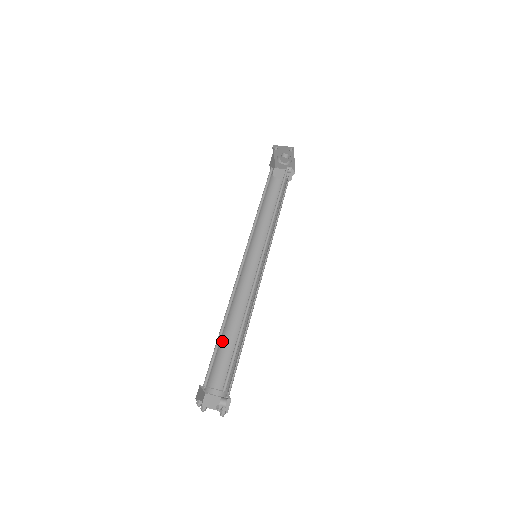
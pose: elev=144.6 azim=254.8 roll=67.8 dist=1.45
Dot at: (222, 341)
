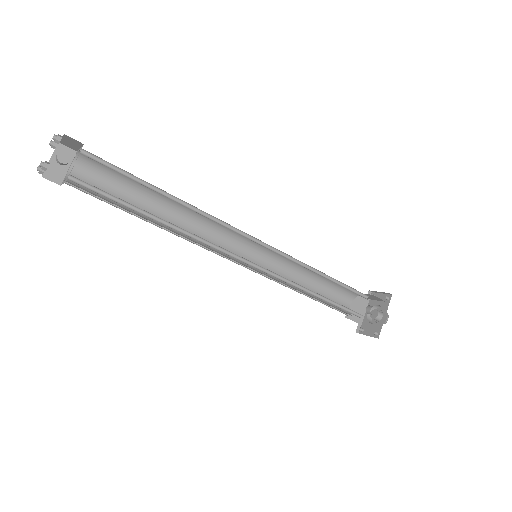
Dot at: occluded
